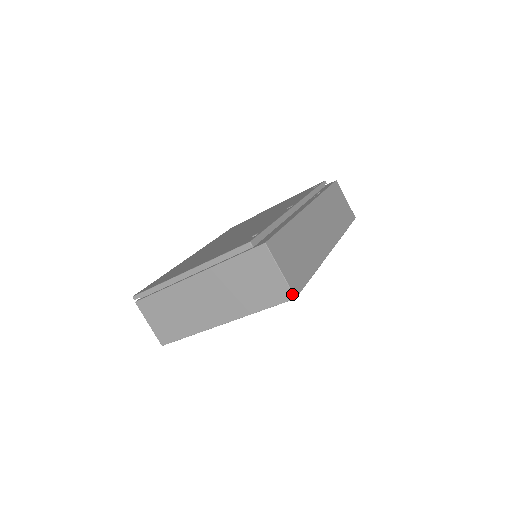
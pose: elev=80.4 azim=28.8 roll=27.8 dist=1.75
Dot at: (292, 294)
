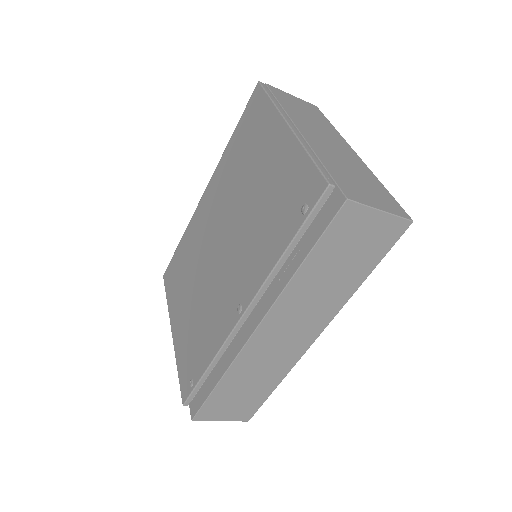
Dot at: (243, 420)
